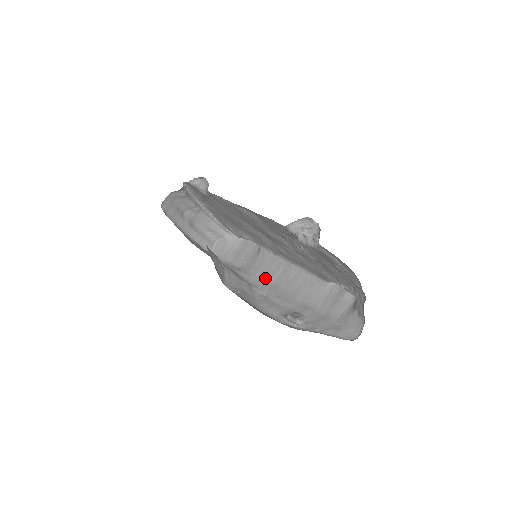
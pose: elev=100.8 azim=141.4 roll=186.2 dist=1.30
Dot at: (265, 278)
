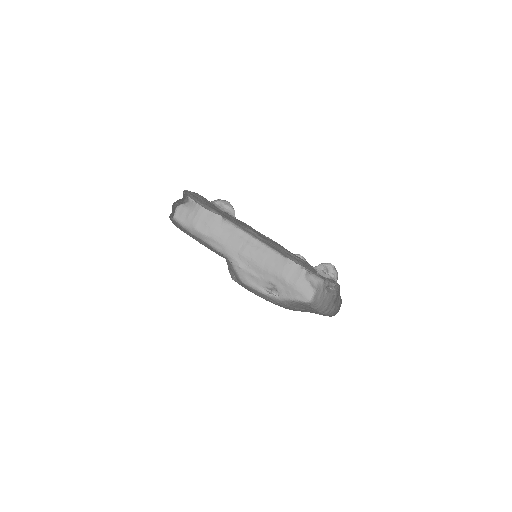
Dot at: (234, 249)
